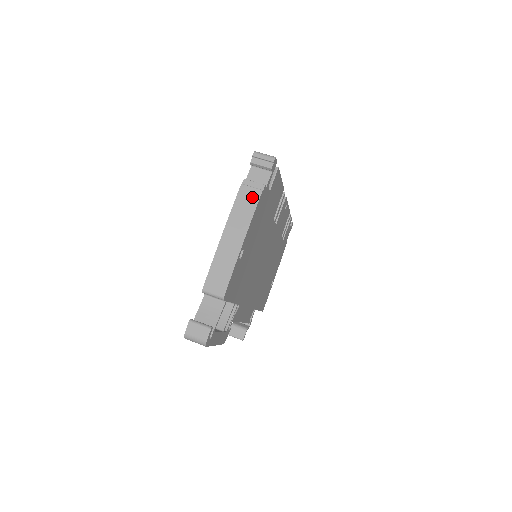
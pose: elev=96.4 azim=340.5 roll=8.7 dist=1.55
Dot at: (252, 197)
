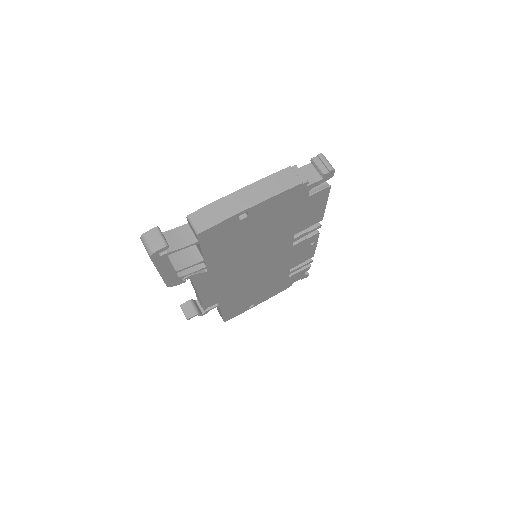
Dot at: (290, 181)
